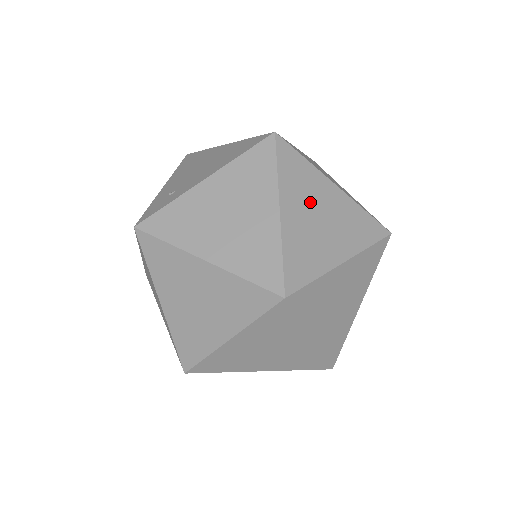
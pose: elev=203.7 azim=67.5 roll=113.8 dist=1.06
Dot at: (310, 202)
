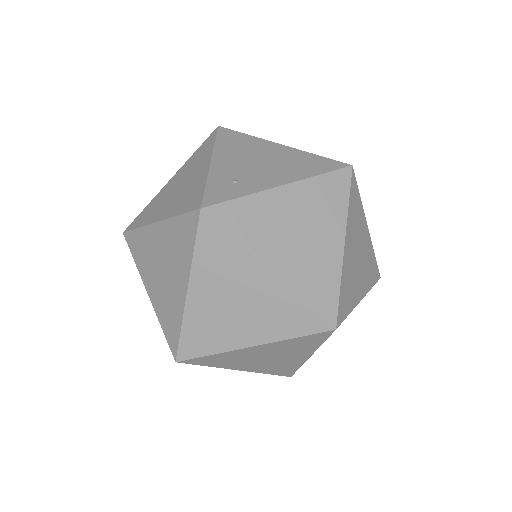
Dot at: (357, 240)
